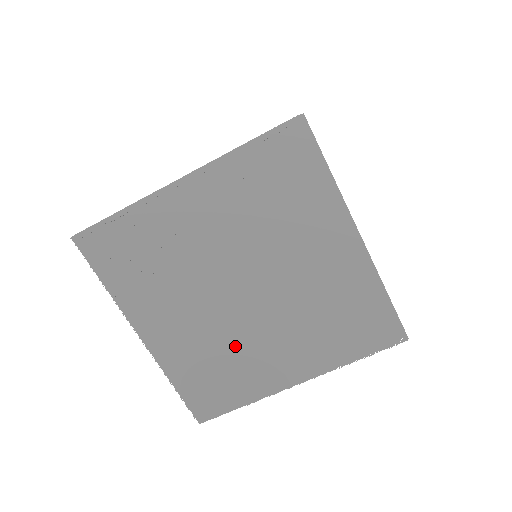
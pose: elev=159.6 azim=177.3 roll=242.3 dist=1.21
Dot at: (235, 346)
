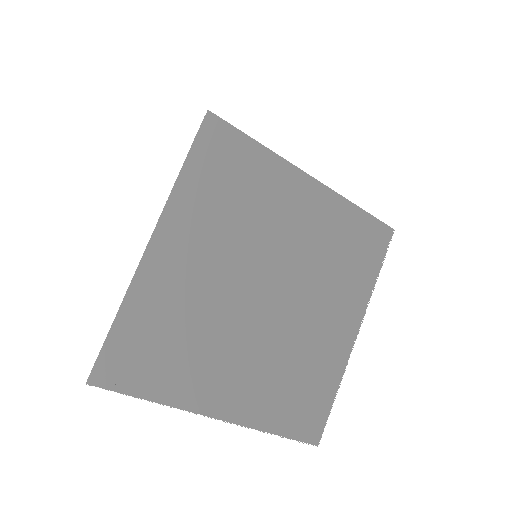
Dot at: (295, 348)
